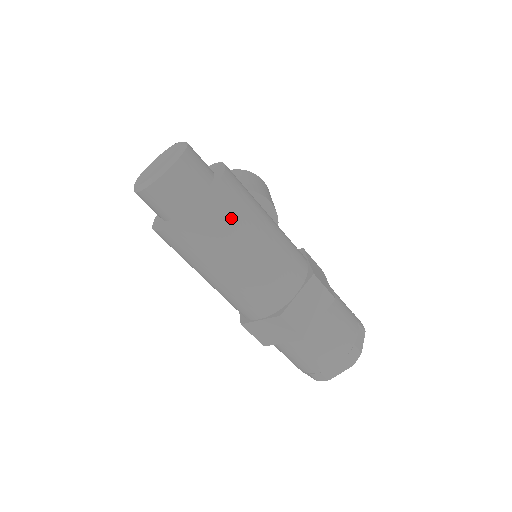
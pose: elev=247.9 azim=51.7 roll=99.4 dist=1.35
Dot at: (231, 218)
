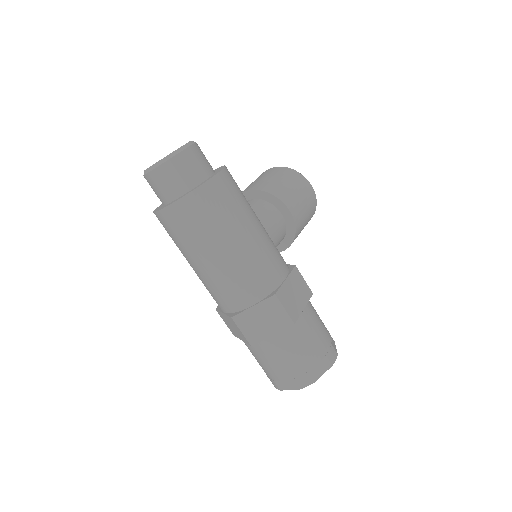
Dot at: (201, 221)
